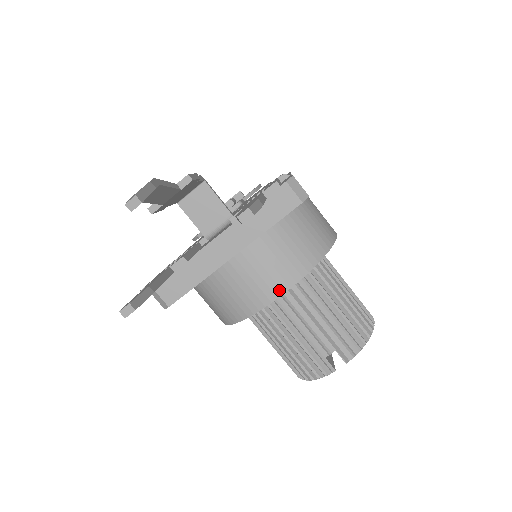
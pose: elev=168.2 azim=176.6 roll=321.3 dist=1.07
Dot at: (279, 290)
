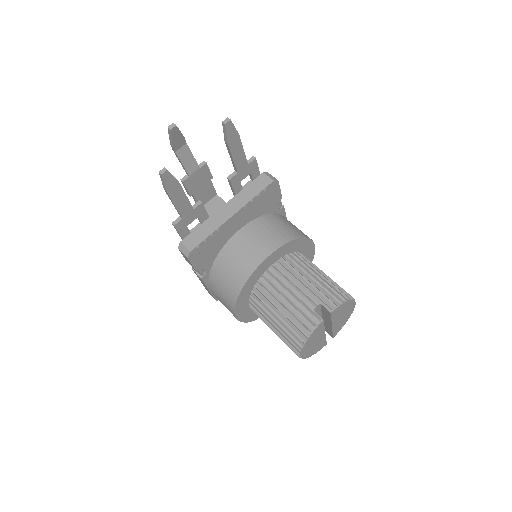
Dot at: (269, 251)
